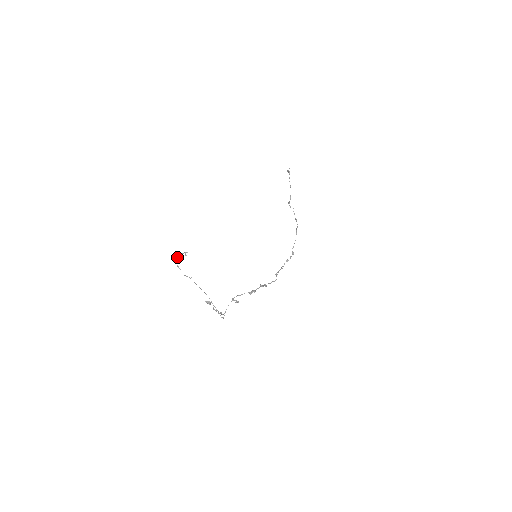
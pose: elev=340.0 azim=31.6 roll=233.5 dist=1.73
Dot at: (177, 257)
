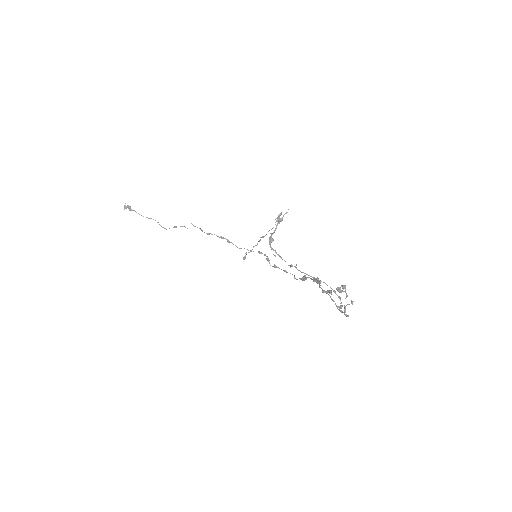
Dot at: (276, 228)
